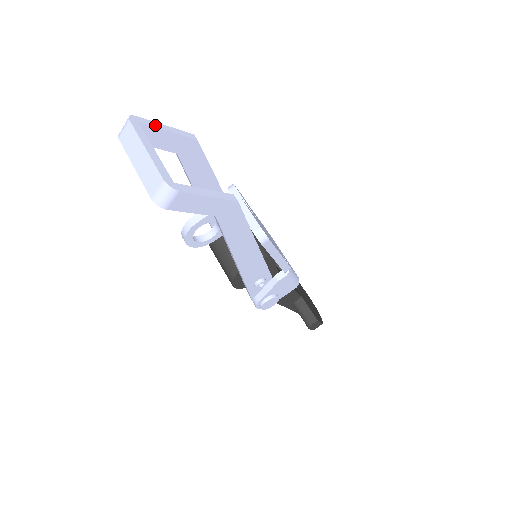
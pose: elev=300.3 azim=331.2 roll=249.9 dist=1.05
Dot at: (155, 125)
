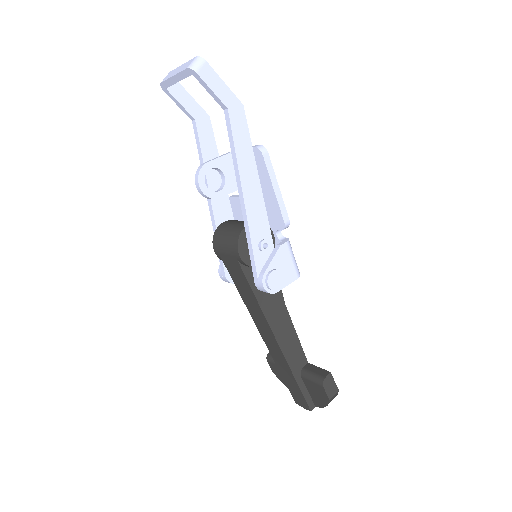
Dot at: (184, 89)
